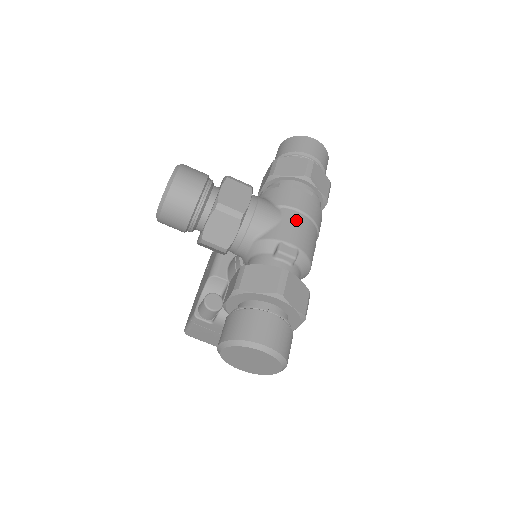
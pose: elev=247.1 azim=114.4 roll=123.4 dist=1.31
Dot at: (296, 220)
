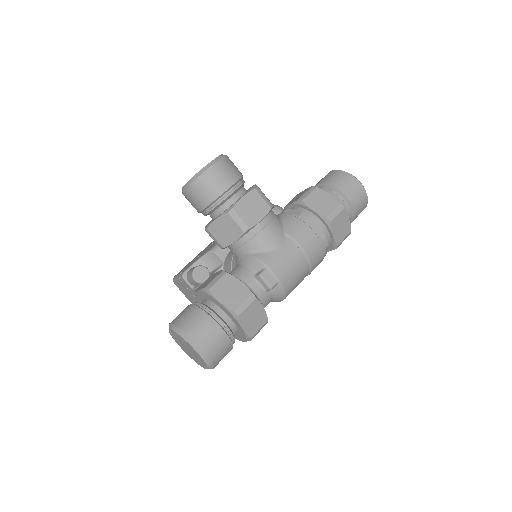
Dot at: (293, 255)
